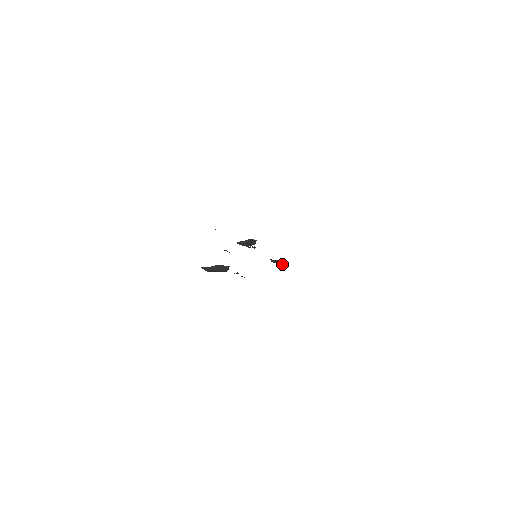
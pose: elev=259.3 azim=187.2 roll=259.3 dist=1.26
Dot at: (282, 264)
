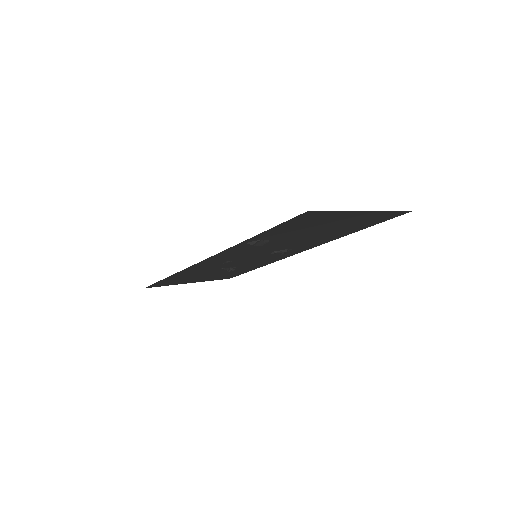
Dot at: (283, 251)
